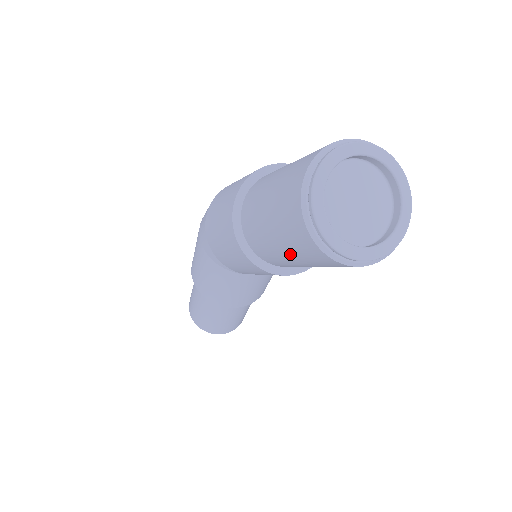
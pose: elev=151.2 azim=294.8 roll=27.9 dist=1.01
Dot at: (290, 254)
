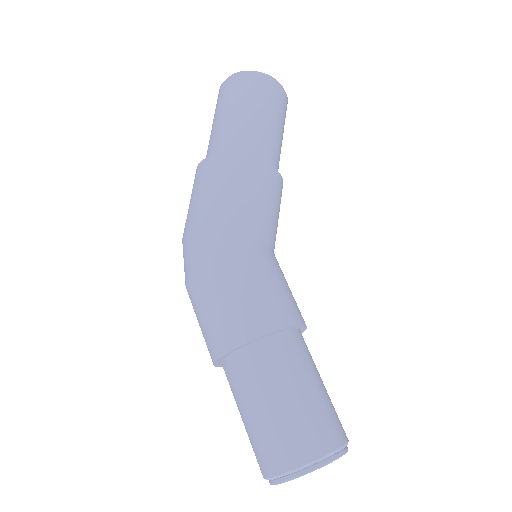
Dot at: (267, 115)
